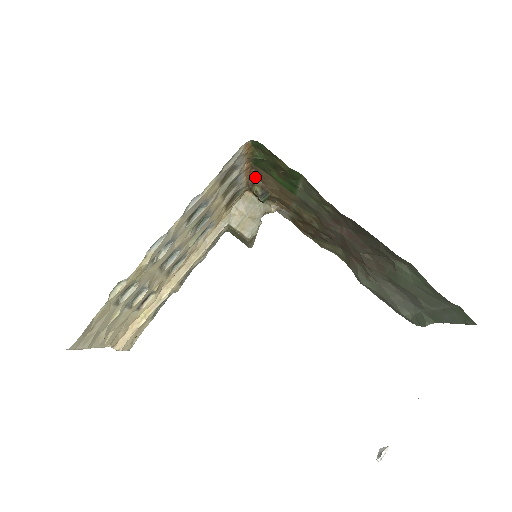
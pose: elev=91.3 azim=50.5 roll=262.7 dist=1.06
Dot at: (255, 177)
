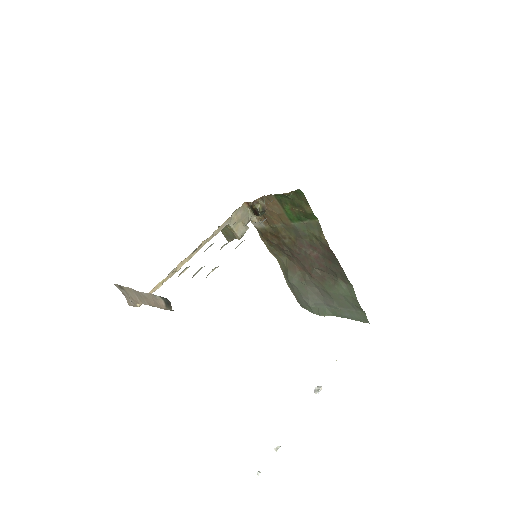
Dot at: (262, 199)
